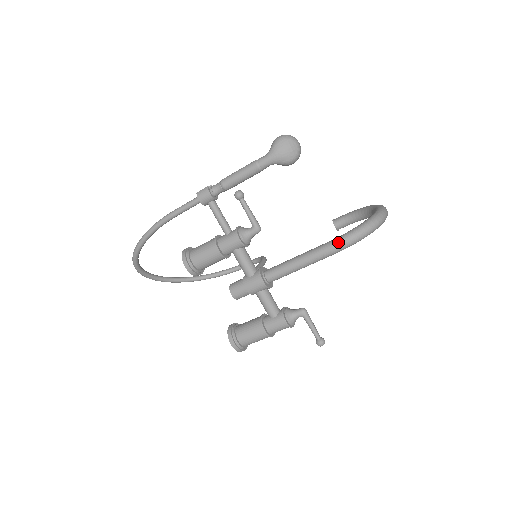
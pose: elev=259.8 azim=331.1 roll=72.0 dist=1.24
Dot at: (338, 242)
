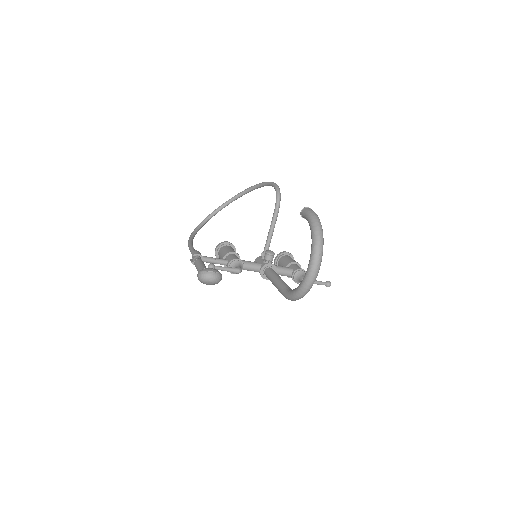
Dot at: occluded
